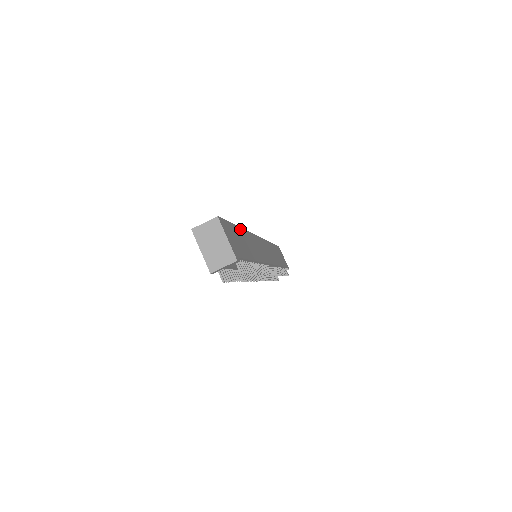
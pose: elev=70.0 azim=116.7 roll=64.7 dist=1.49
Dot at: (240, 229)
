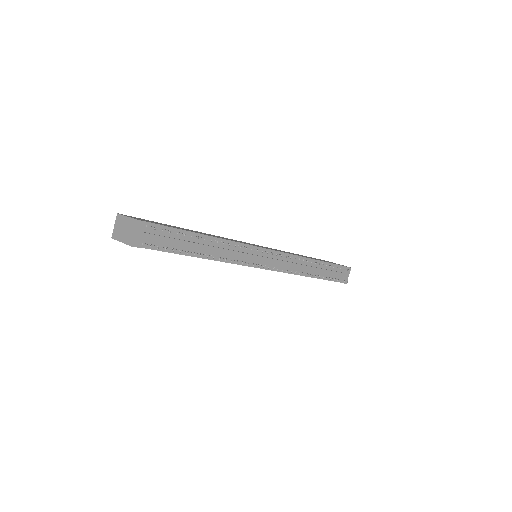
Dot at: occluded
